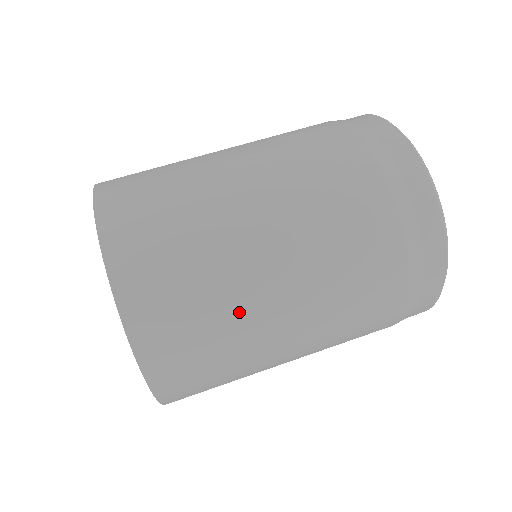
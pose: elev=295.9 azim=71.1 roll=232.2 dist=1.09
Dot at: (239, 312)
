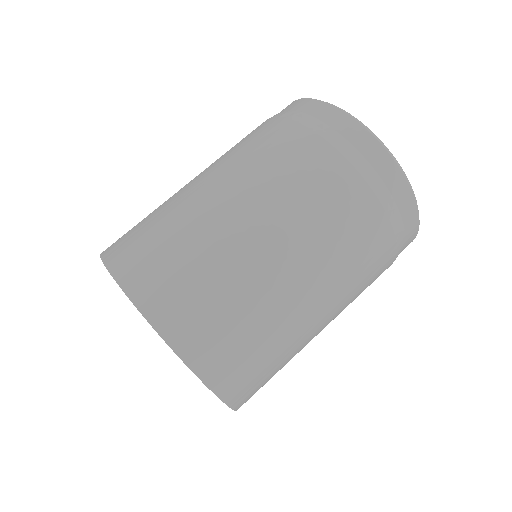
Dot at: (209, 240)
